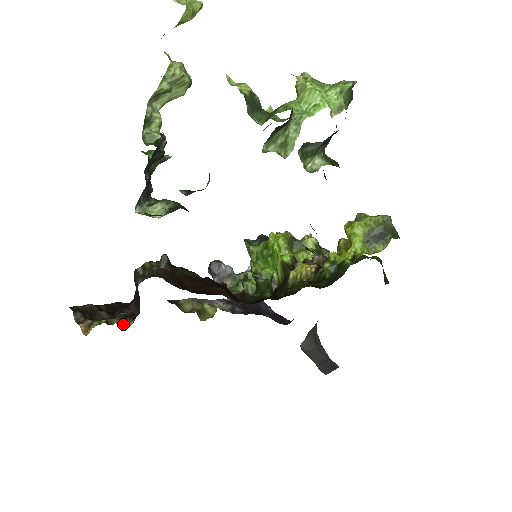
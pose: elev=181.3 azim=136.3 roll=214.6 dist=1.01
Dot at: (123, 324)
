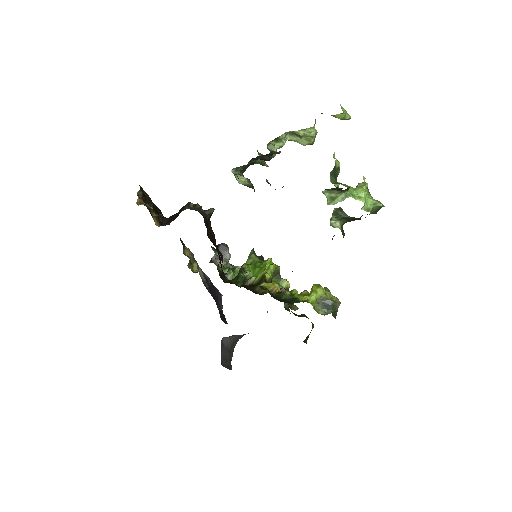
Dot at: (155, 221)
